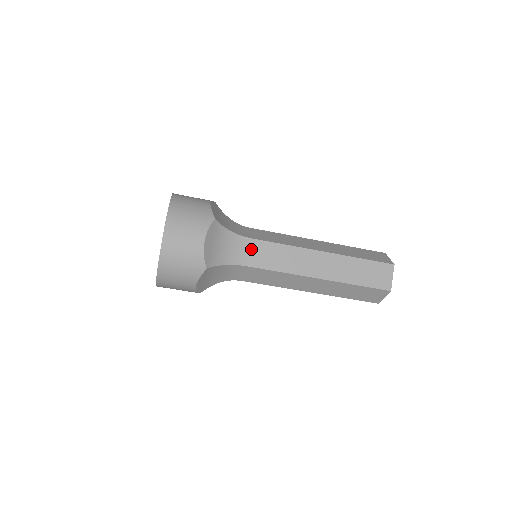
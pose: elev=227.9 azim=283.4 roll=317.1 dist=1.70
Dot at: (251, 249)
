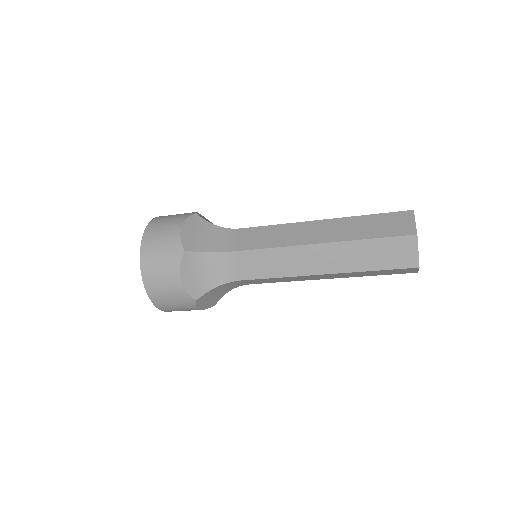
Dot at: (238, 262)
